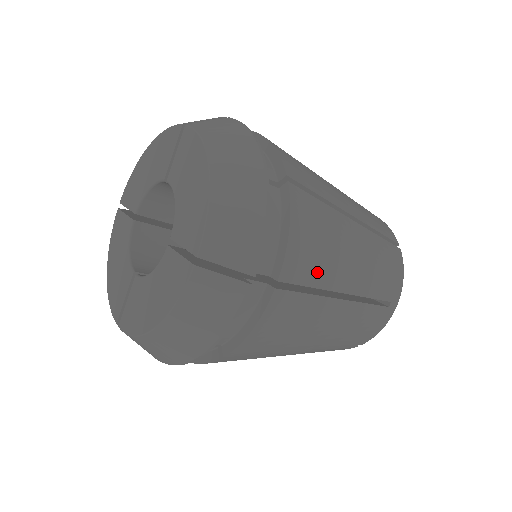
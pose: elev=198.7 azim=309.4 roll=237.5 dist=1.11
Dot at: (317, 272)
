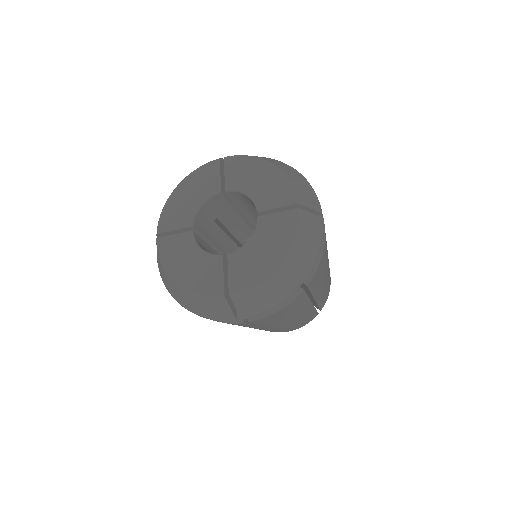
Dot at: (269, 323)
